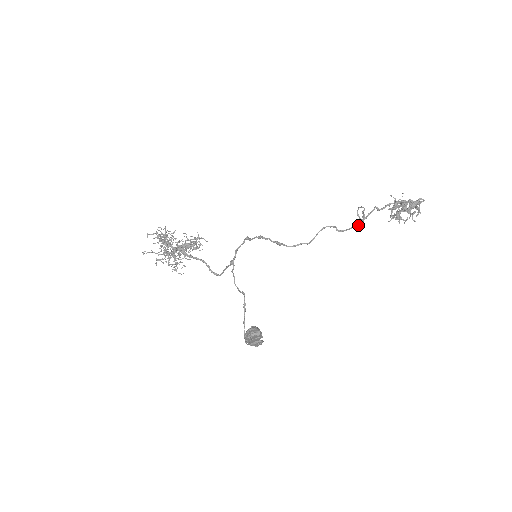
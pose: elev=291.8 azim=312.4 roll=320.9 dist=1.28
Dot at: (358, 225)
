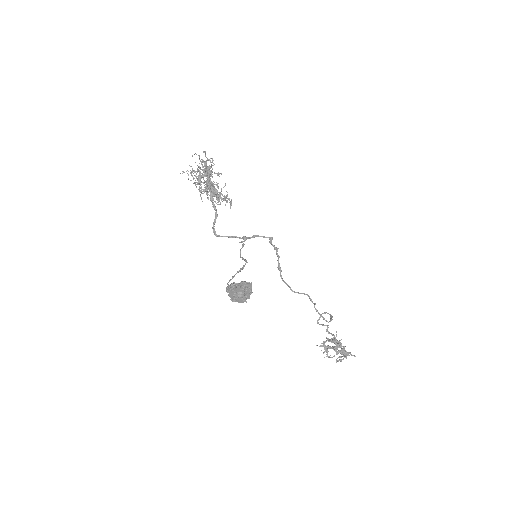
Dot at: occluded
